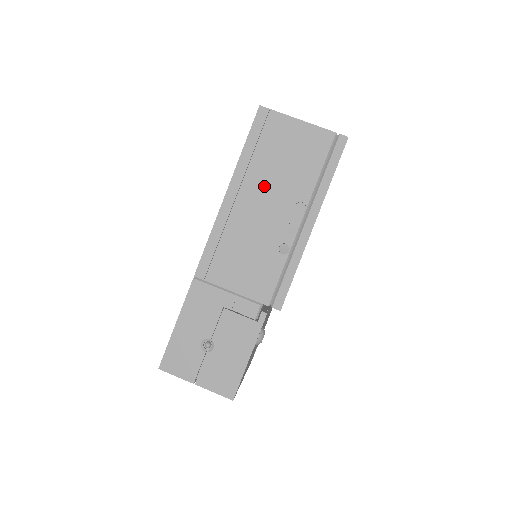
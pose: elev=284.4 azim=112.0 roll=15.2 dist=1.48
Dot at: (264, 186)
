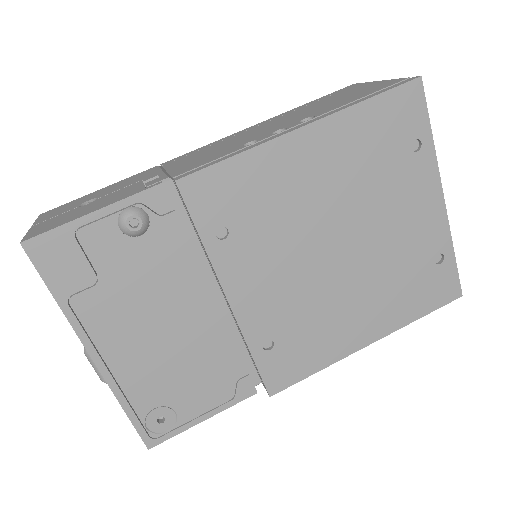
Dot at: (294, 115)
